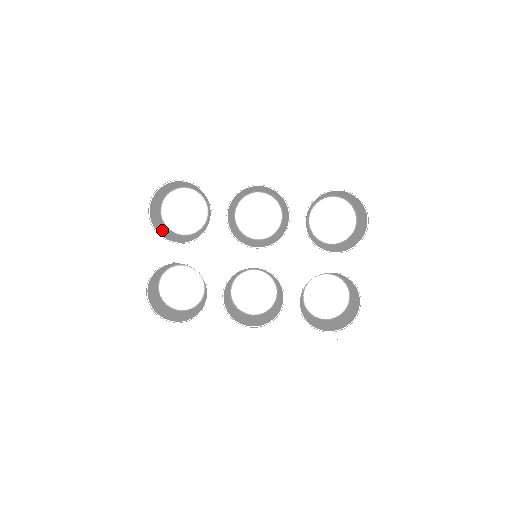
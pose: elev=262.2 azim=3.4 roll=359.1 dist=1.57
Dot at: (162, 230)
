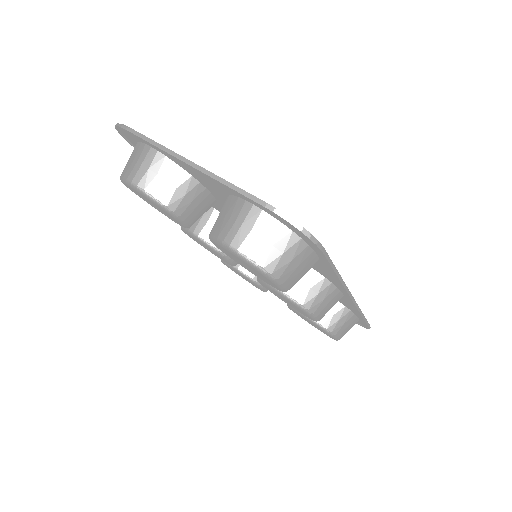
Dot at: (172, 184)
